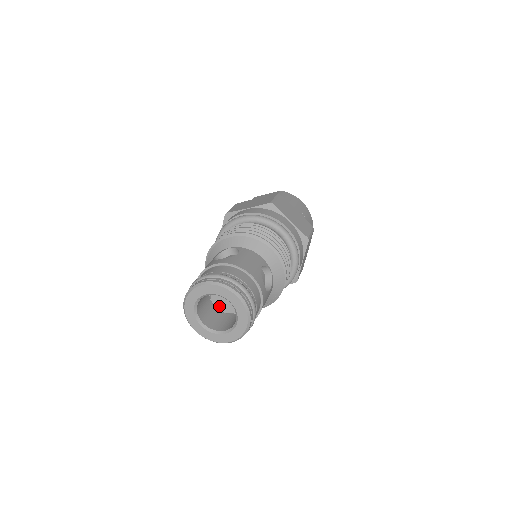
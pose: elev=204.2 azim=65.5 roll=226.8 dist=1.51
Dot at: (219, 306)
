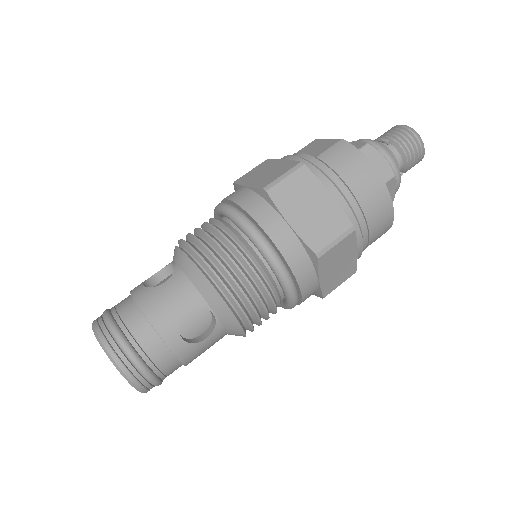
Dot at: occluded
